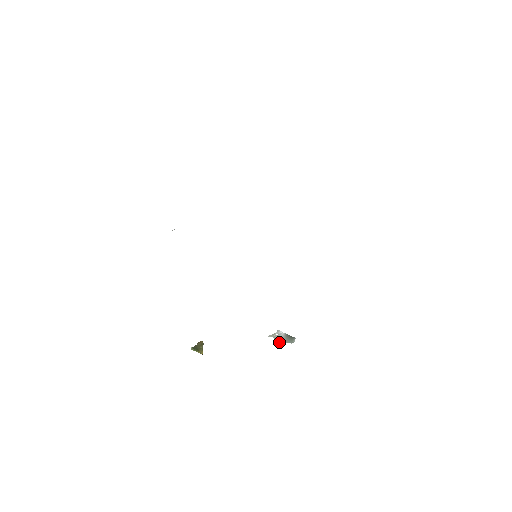
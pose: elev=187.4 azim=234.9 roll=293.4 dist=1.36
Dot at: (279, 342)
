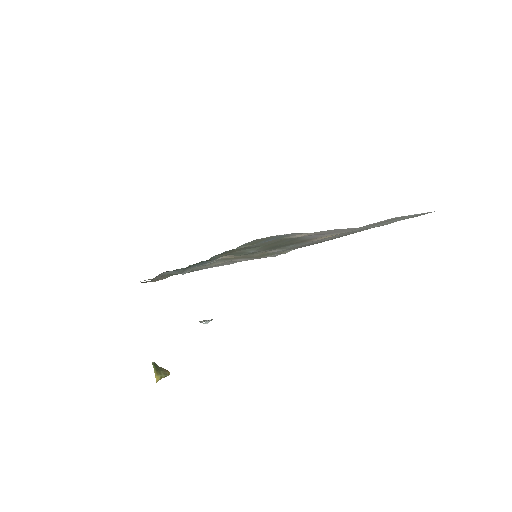
Dot at: occluded
